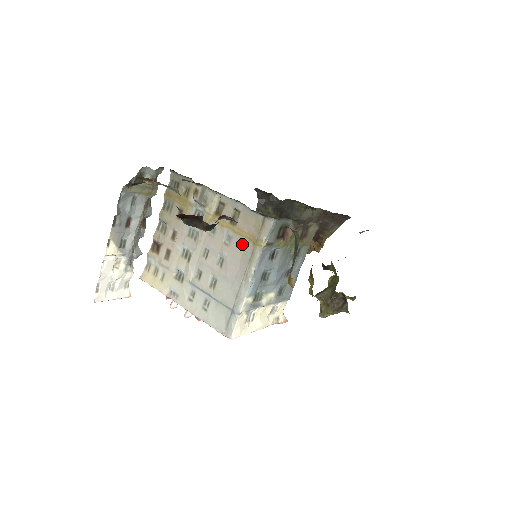
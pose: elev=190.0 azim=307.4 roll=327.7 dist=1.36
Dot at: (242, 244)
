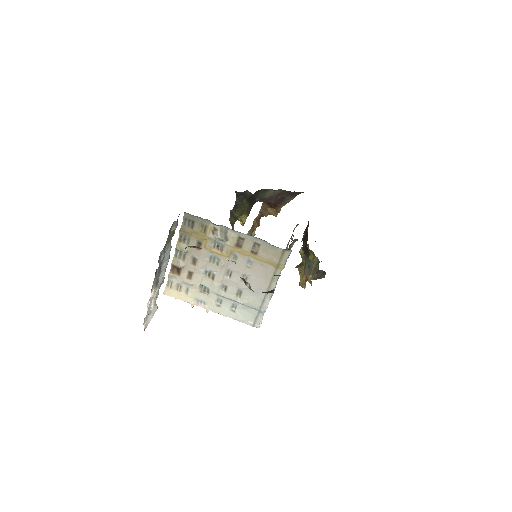
Dot at: (264, 267)
